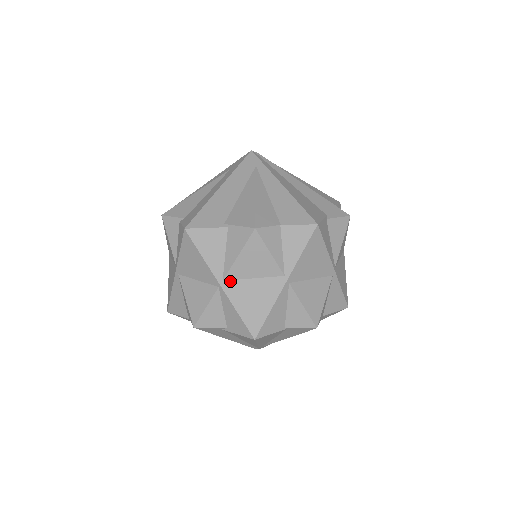
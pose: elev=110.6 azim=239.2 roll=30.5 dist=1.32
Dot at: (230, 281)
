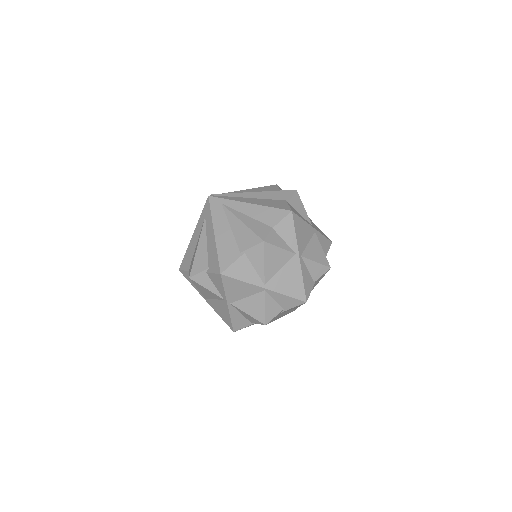
Dot at: (269, 282)
